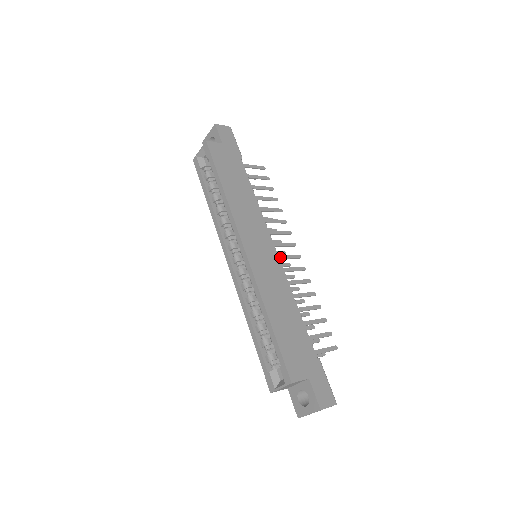
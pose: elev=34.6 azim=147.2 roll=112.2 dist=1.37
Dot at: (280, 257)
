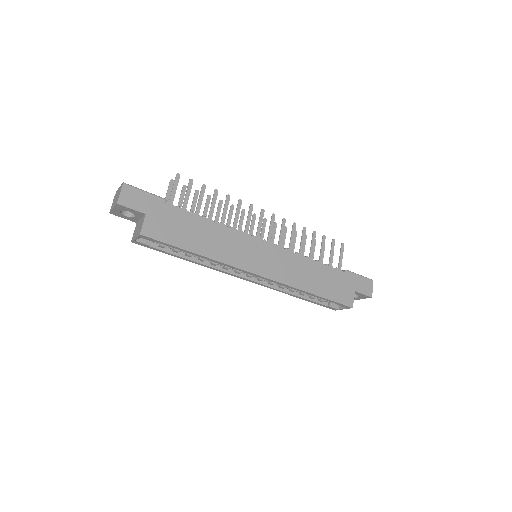
Dot at: (270, 238)
